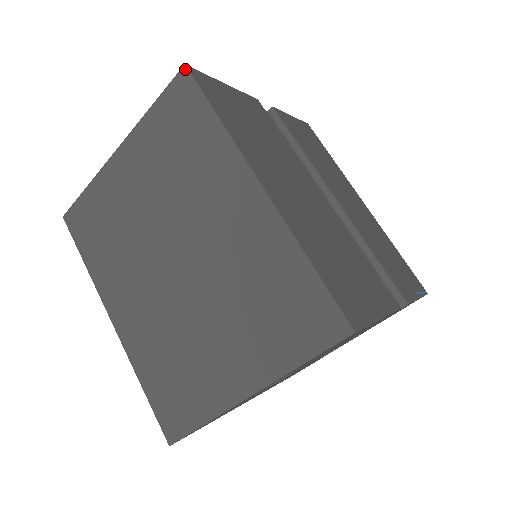
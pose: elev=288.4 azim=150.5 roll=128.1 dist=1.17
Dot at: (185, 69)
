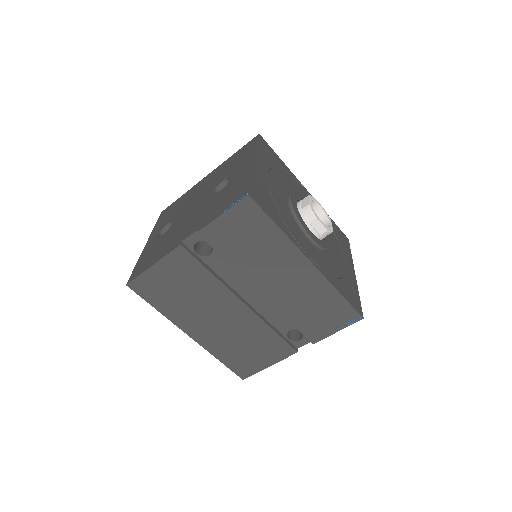
Dot at: (128, 286)
